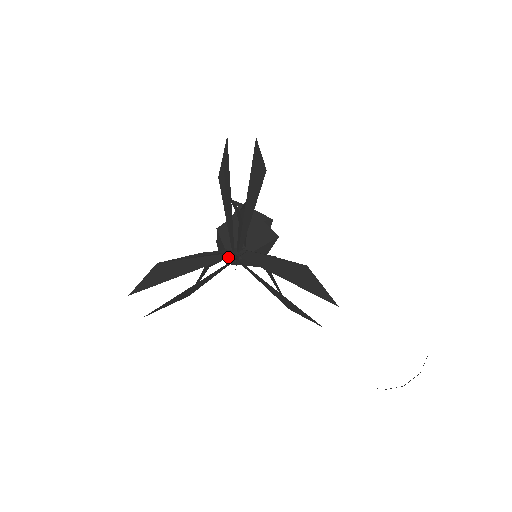
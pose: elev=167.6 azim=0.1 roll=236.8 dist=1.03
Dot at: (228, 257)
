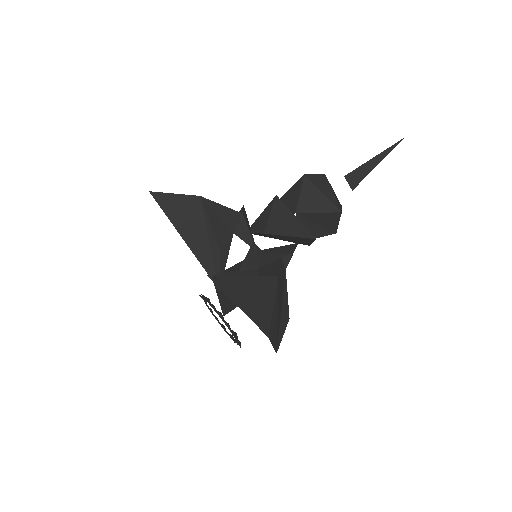
Dot at: (210, 275)
